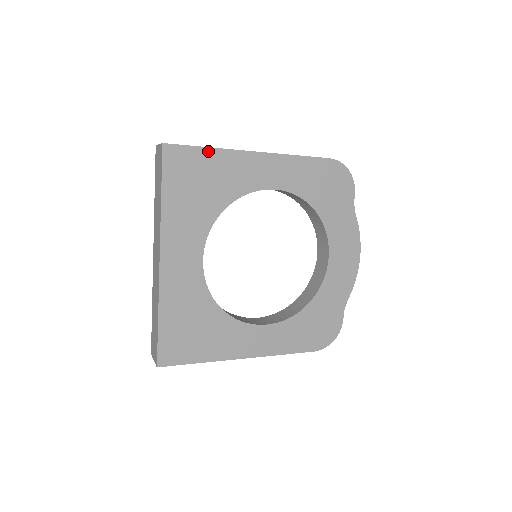
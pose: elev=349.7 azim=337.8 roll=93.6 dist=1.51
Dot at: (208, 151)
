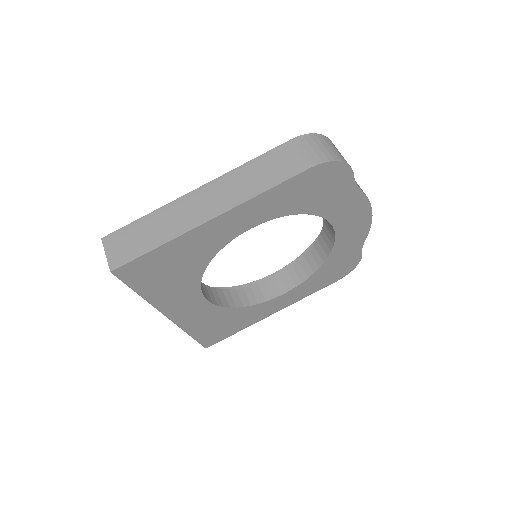
Dot at: (161, 249)
